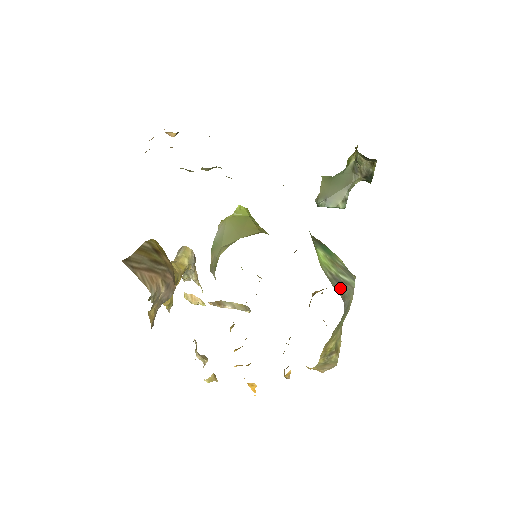
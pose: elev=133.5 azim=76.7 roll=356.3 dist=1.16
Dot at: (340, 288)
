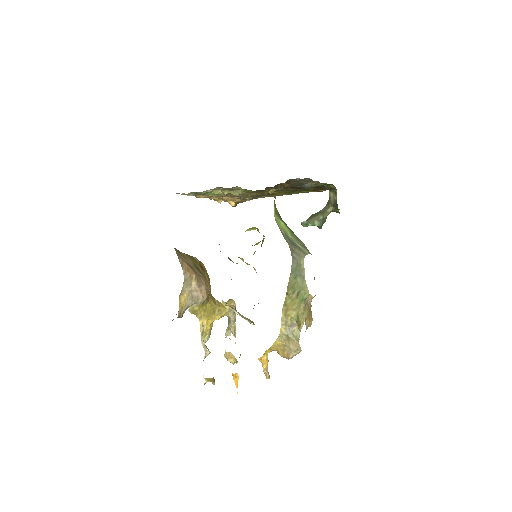
Dot at: (291, 244)
